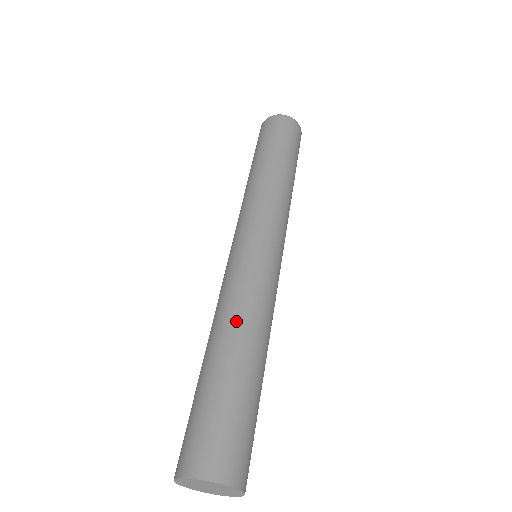
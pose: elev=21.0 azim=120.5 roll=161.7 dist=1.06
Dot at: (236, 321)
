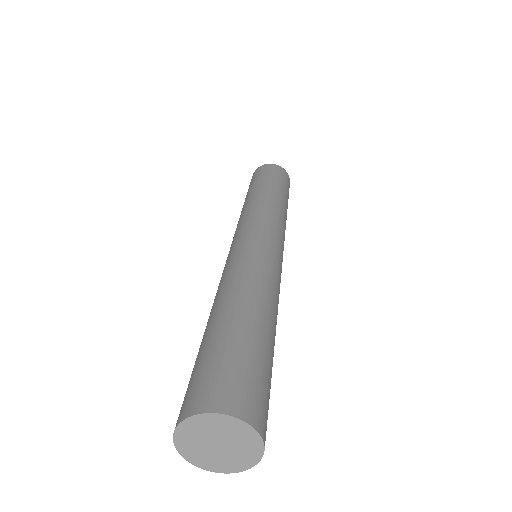
Dot at: (257, 288)
